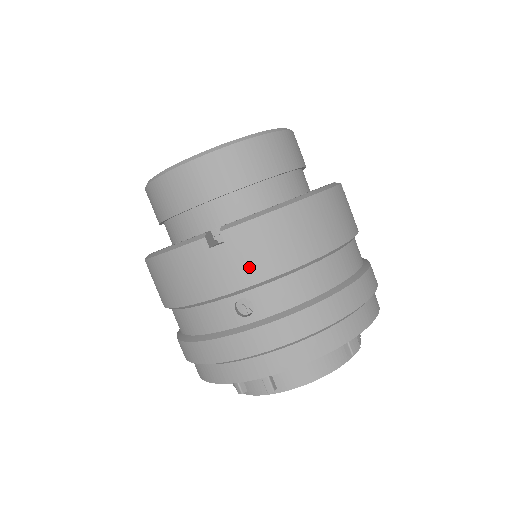
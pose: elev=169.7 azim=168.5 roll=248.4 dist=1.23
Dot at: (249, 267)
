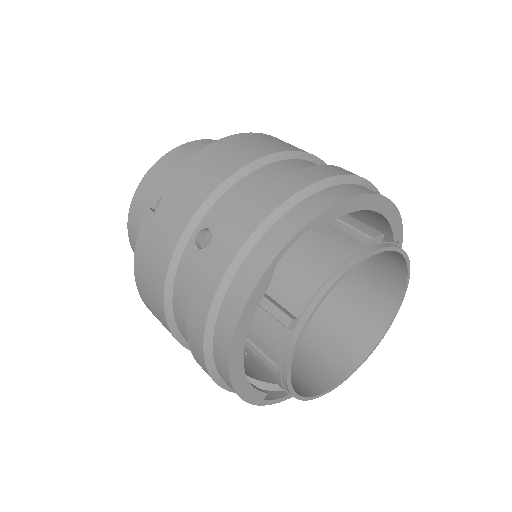
Dot at: (189, 199)
